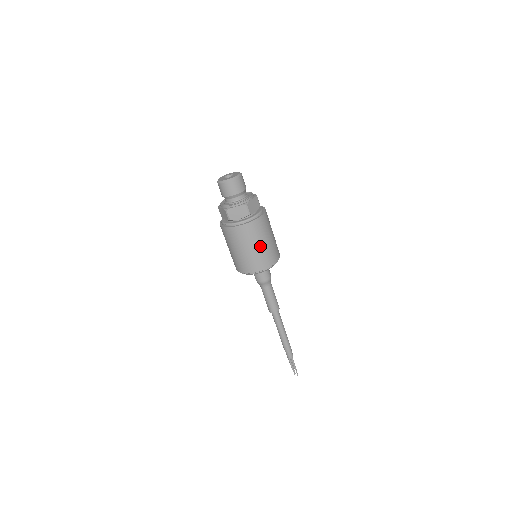
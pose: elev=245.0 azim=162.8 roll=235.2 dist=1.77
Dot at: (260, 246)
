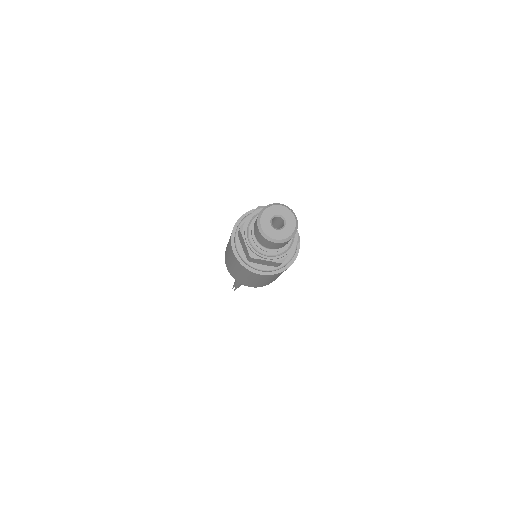
Dot at: occluded
